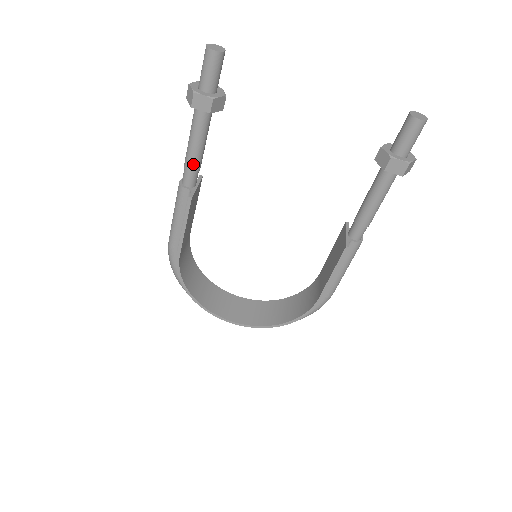
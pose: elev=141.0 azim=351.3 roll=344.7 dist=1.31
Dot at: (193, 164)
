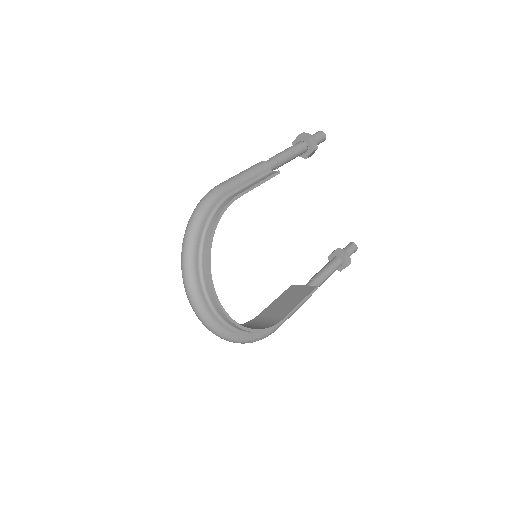
Dot at: (282, 161)
